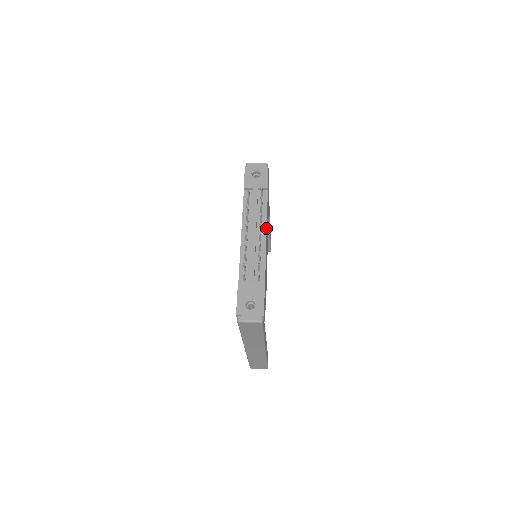
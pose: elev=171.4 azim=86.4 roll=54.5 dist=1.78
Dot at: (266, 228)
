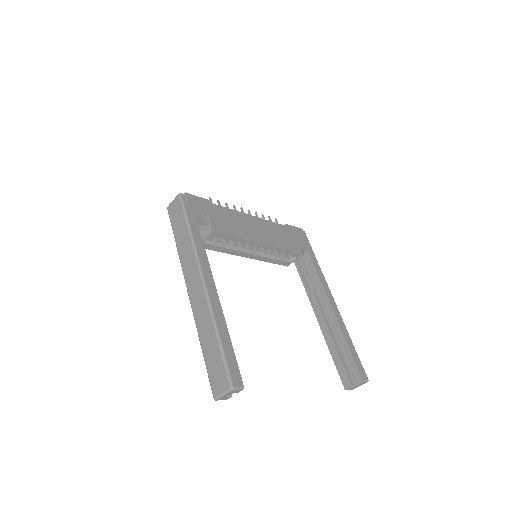
Dot at: (257, 217)
